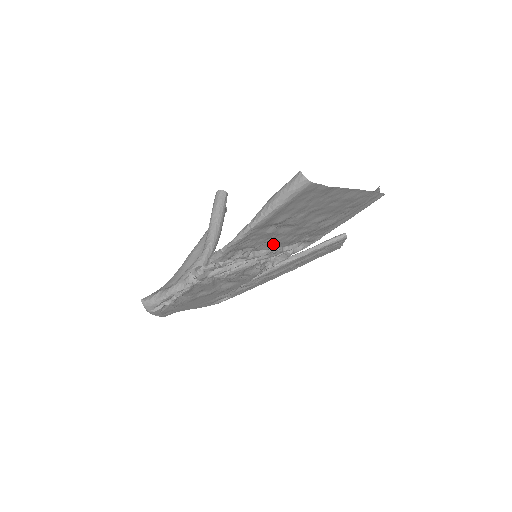
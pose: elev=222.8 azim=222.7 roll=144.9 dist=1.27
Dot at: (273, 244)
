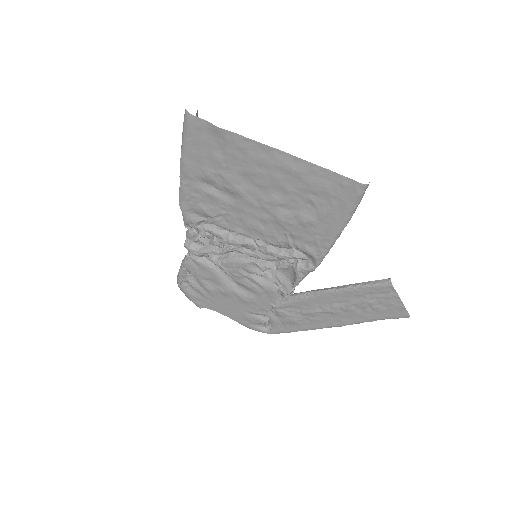
Dot at: (241, 226)
